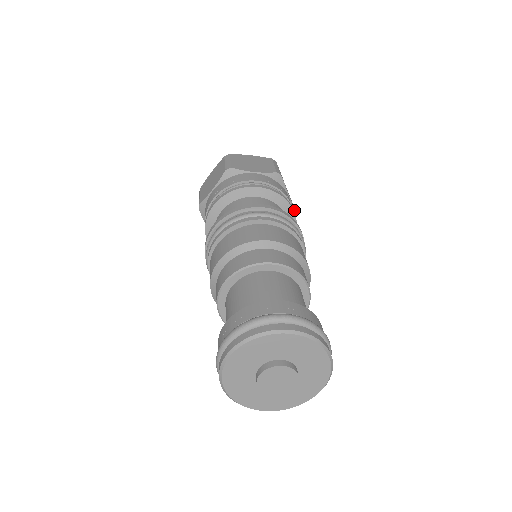
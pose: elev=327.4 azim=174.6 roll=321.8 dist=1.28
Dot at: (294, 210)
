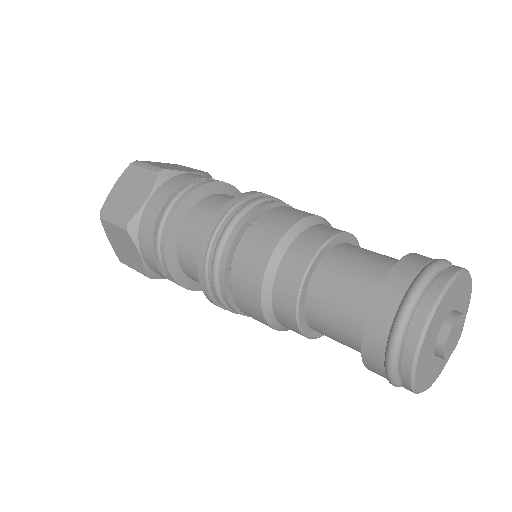
Dot at: (205, 174)
